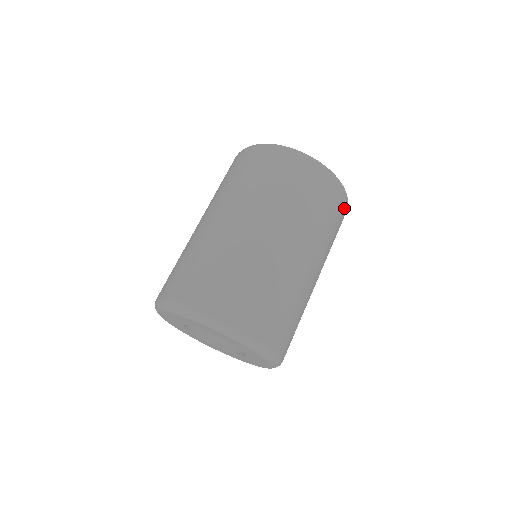
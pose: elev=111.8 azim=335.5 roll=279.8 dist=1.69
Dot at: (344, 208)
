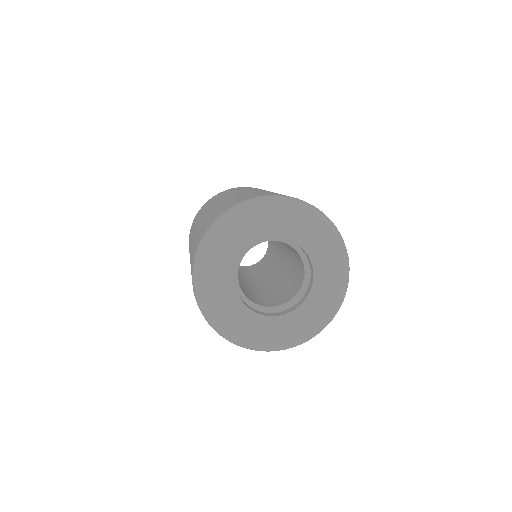
Dot at: occluded
